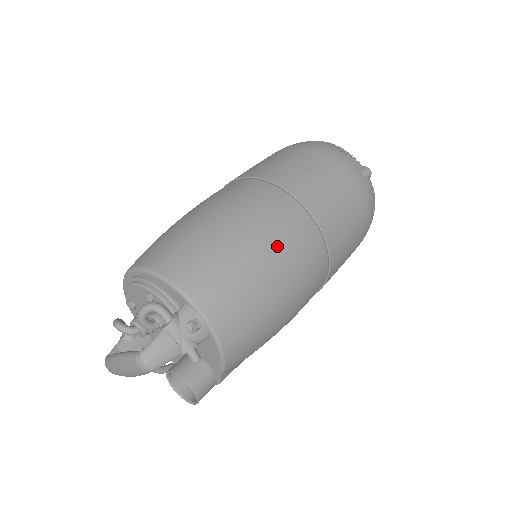
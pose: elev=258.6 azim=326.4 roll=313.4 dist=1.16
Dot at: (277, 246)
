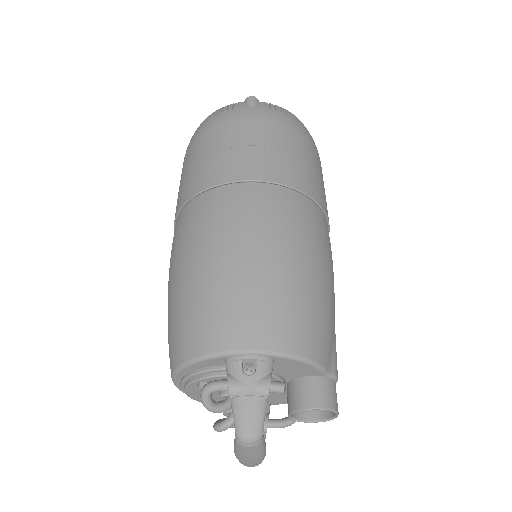
Dot at: (241, 234)
